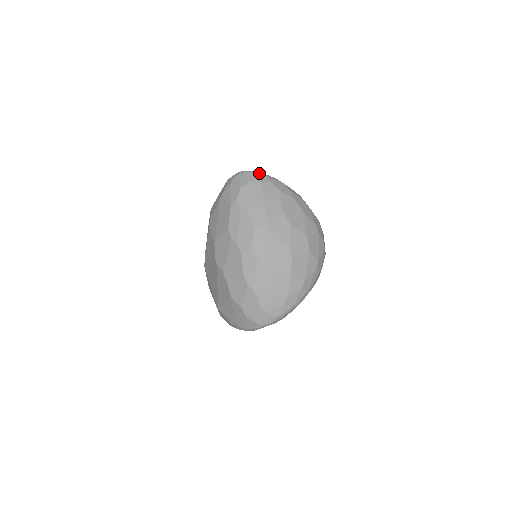
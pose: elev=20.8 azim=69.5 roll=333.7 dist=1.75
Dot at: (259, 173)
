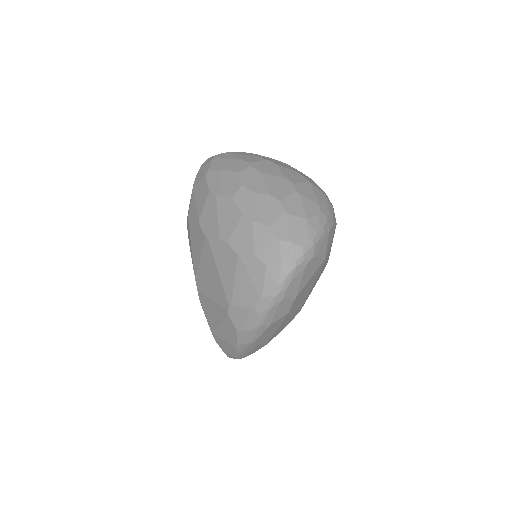
Dot at: occluded
